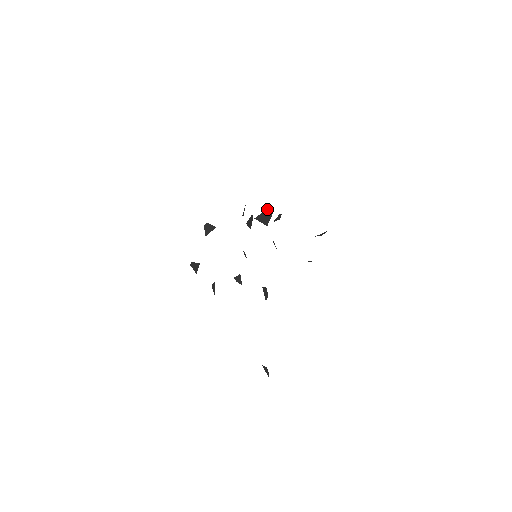
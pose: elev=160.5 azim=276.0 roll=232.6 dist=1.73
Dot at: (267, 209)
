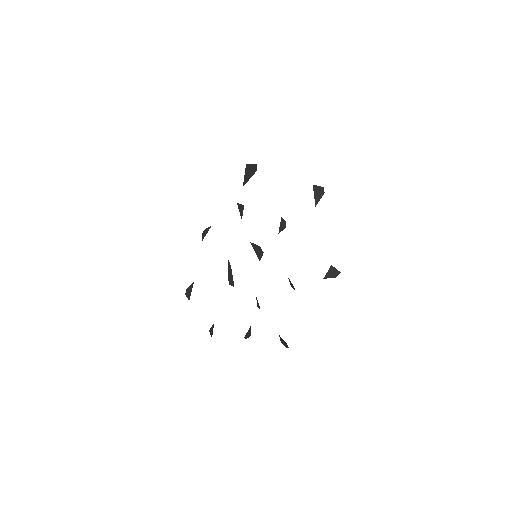
Dot at: (253, 173)
